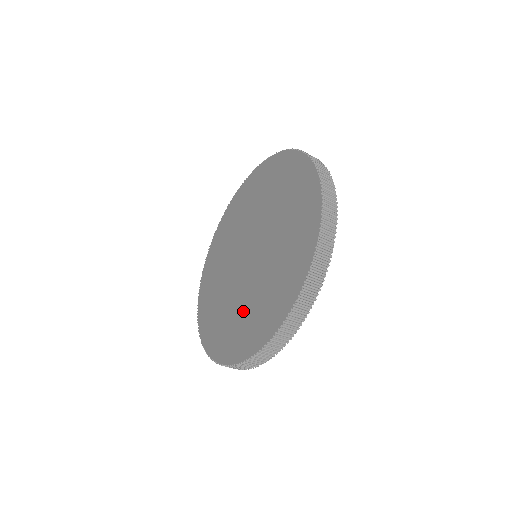
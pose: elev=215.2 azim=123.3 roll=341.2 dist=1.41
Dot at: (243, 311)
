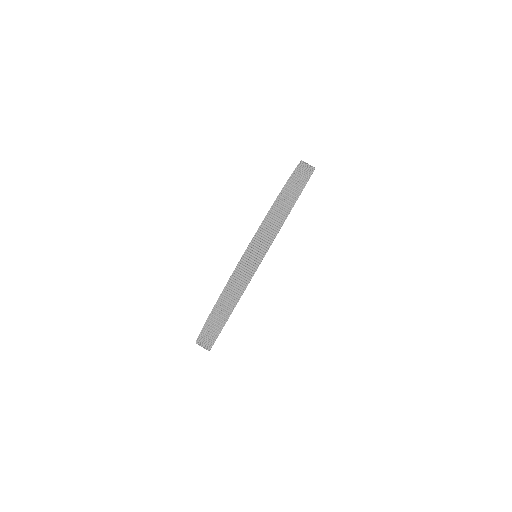
Dot at: occluded
